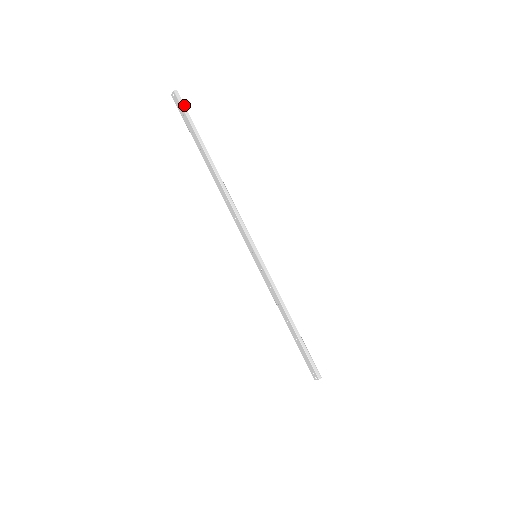
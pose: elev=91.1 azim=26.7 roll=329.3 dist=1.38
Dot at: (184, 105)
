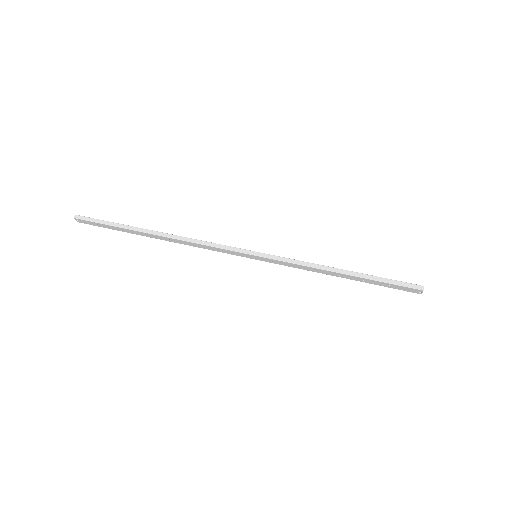
Dot at: (90, 218)
